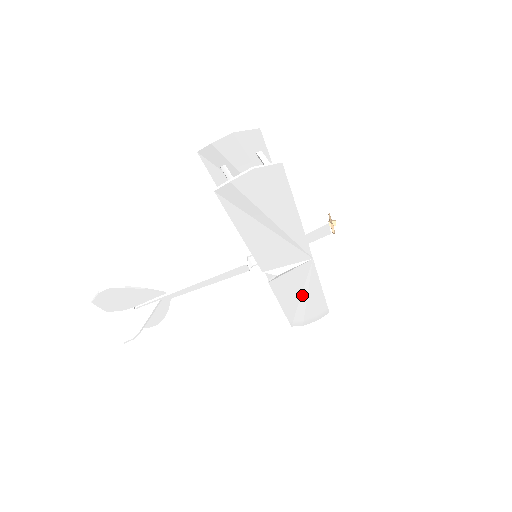
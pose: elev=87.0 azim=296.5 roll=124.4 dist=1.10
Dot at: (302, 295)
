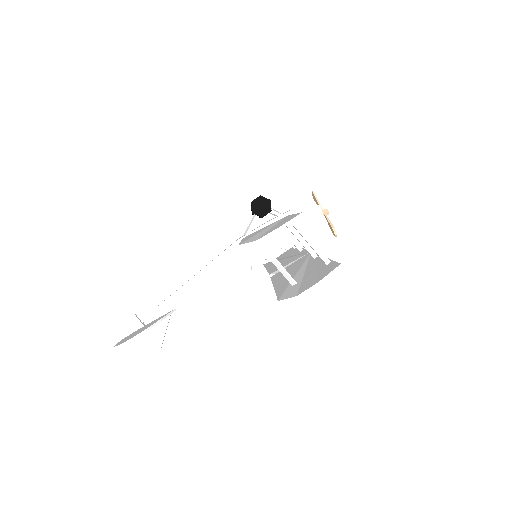
Dot at: occluded
